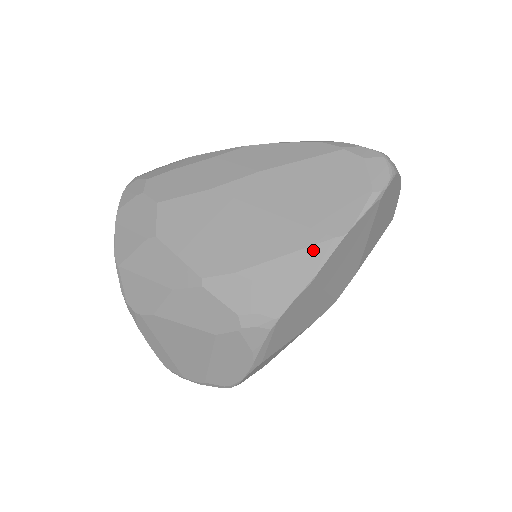
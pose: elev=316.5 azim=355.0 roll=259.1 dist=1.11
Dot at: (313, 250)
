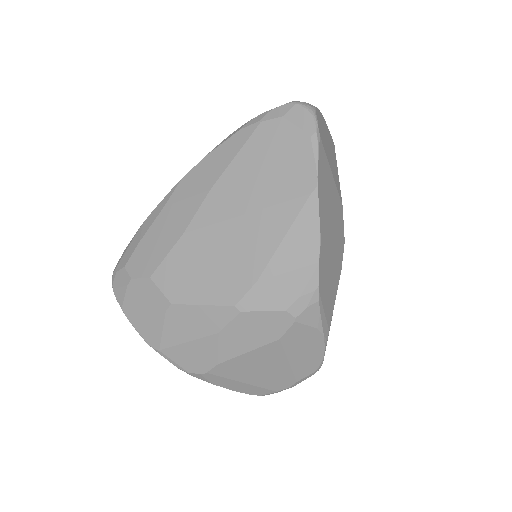
Dot at: (302, 216)
